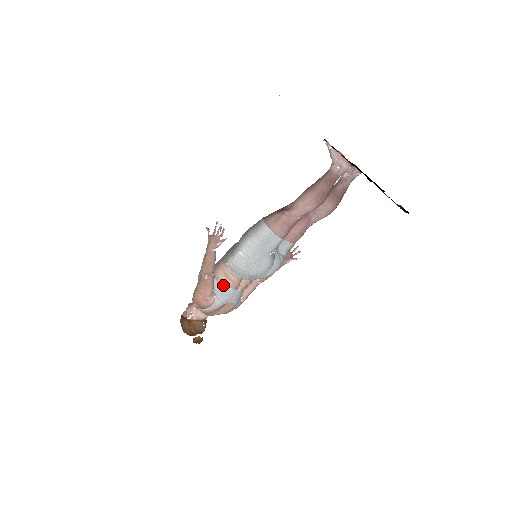
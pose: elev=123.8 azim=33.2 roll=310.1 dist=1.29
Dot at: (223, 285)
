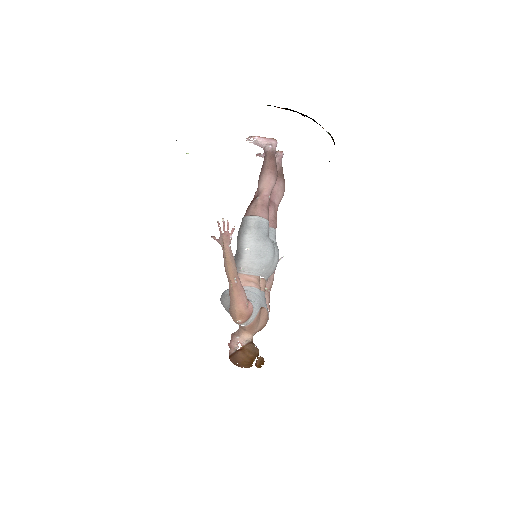
Dot at: (250, 289)
